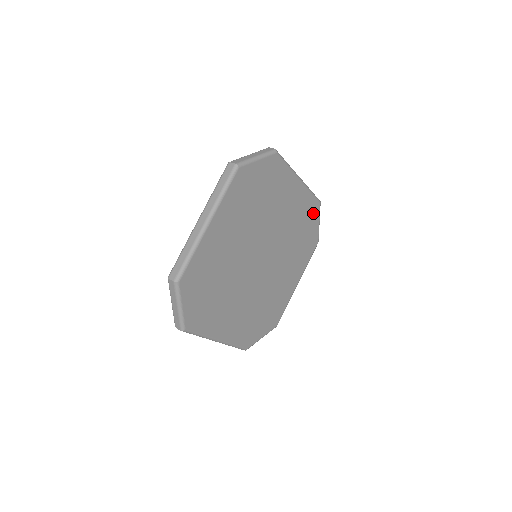
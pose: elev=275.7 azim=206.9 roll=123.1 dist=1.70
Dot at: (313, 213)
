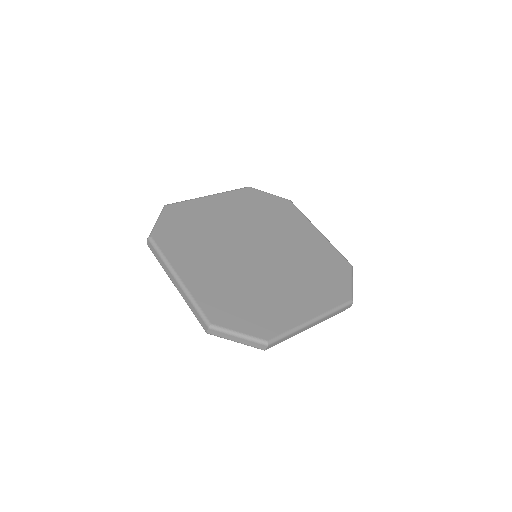
Dot at: (340, 266)
